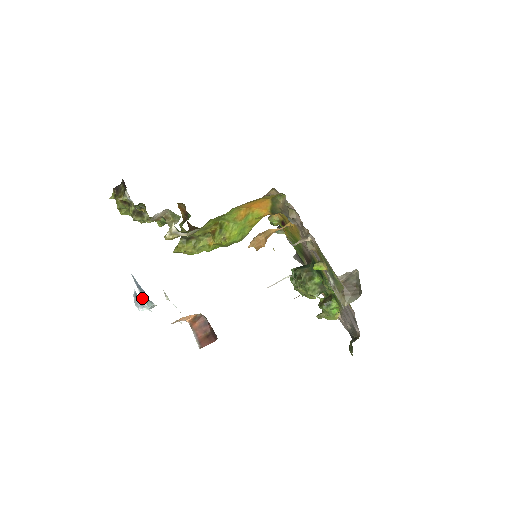
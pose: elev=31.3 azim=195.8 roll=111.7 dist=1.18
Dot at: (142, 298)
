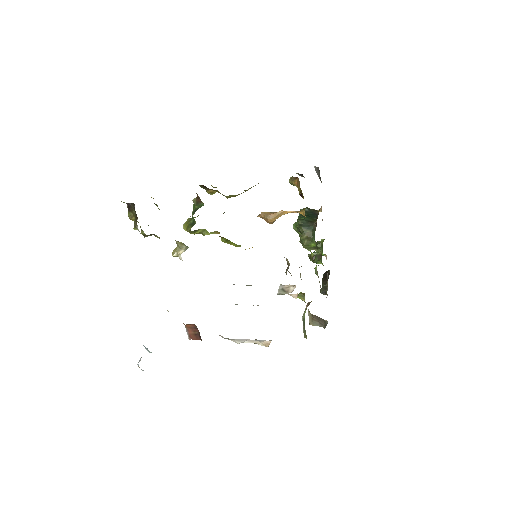
Dot at: (145, 348)
